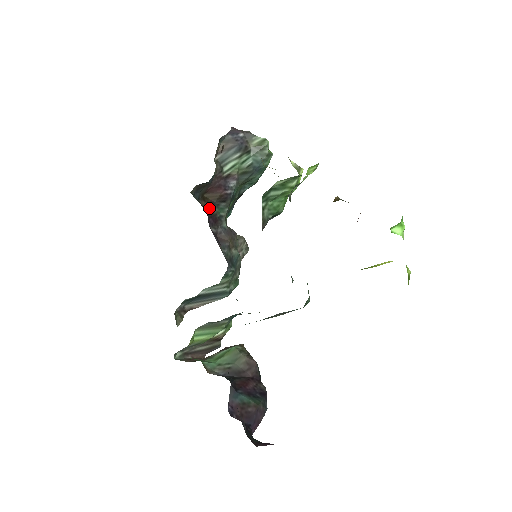
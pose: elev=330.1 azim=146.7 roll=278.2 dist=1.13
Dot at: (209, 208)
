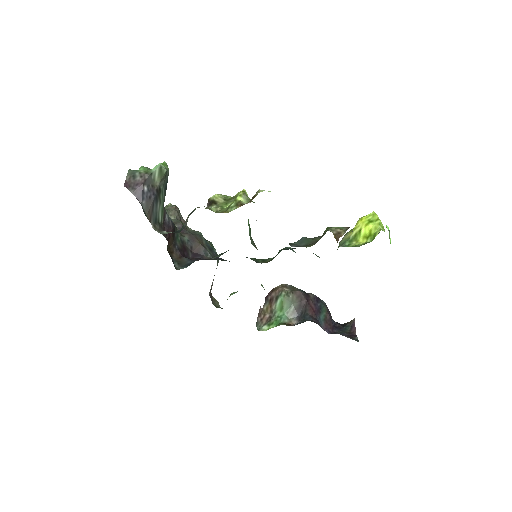
Dot at: (179, 252)
